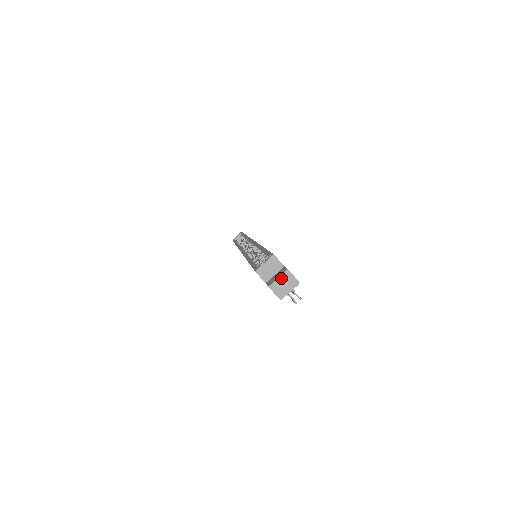
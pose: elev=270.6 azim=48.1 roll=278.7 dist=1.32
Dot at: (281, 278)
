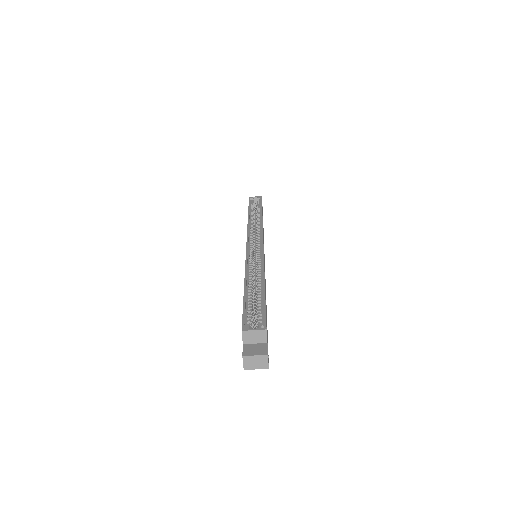
Dot at: (257, 357)
